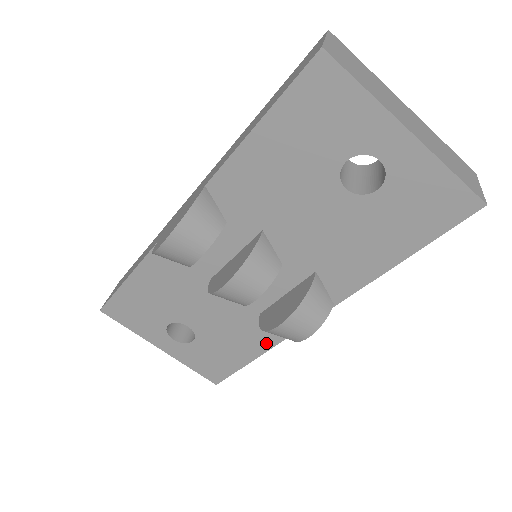
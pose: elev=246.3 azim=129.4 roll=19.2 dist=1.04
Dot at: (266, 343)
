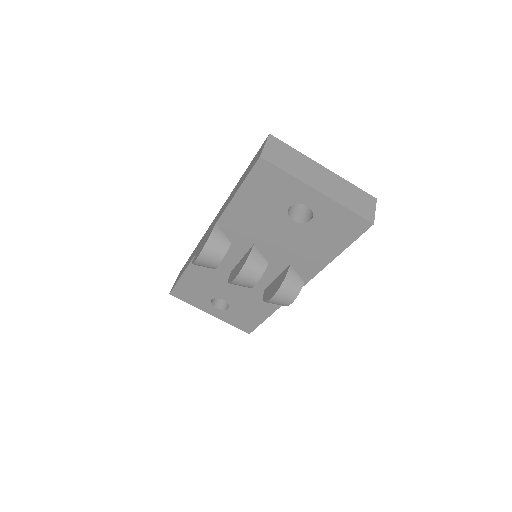
Dot at: (273, 307)
